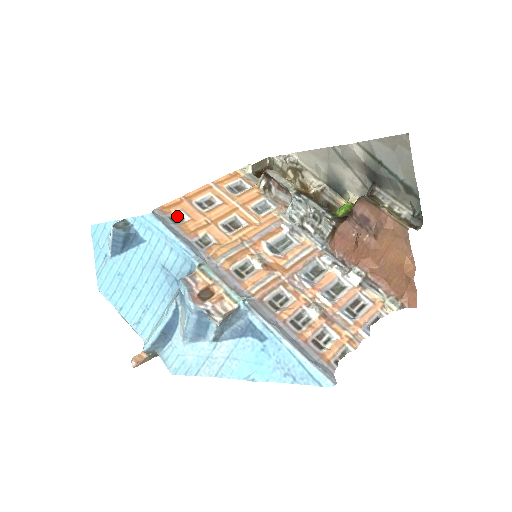
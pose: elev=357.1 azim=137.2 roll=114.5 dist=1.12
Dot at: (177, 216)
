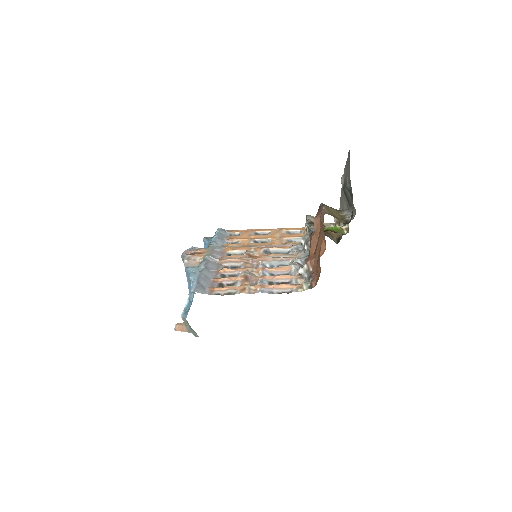
Dot at: occluded
